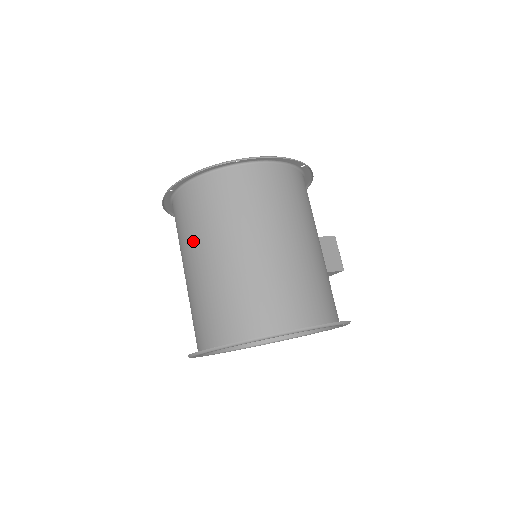
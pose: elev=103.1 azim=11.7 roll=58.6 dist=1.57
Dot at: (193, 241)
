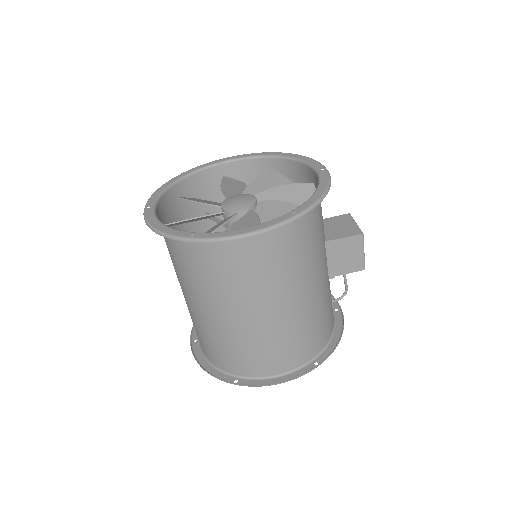
Dot at: occluded
